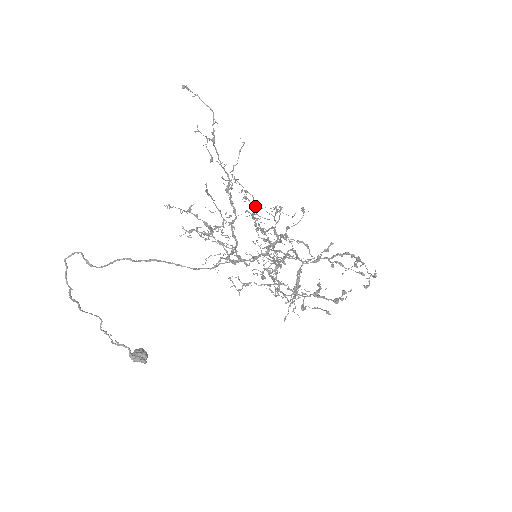
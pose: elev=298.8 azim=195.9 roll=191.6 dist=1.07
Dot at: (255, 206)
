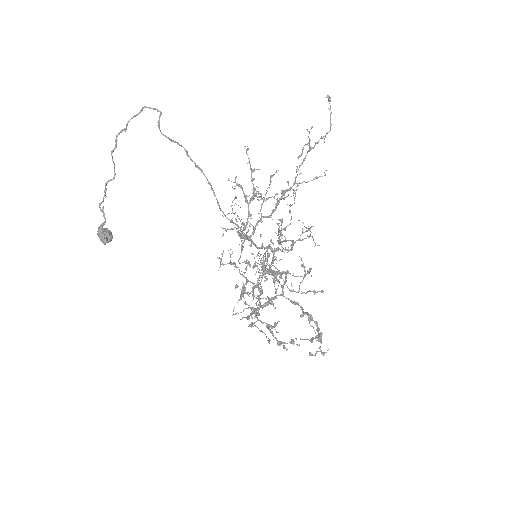
Dot at: occluded
